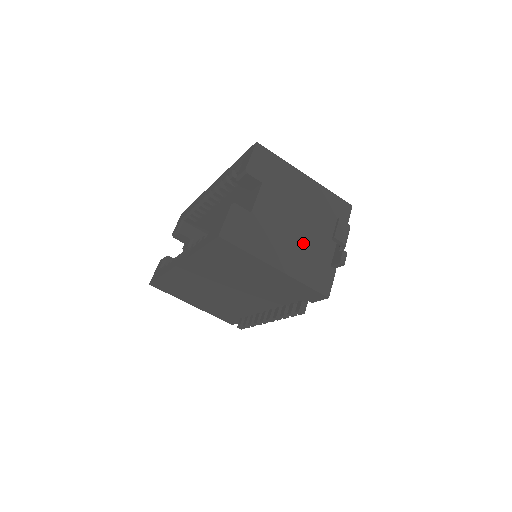
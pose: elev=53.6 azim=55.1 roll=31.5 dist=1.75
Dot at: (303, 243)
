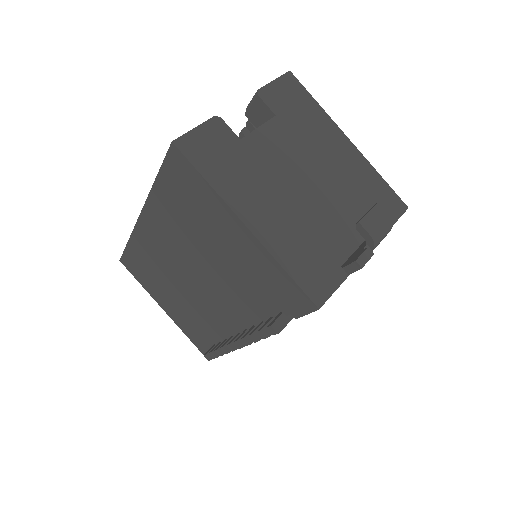
Dot at: (307, 215)
